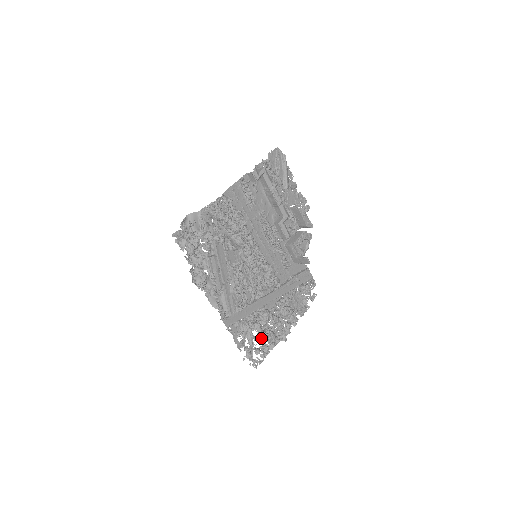
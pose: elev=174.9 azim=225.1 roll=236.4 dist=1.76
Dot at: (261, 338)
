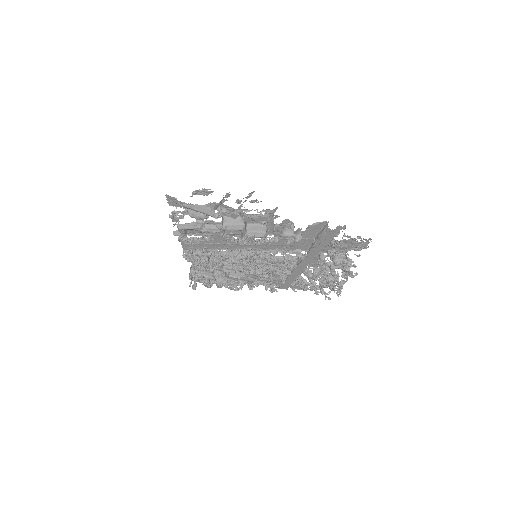
Dot at: (322, 286)
